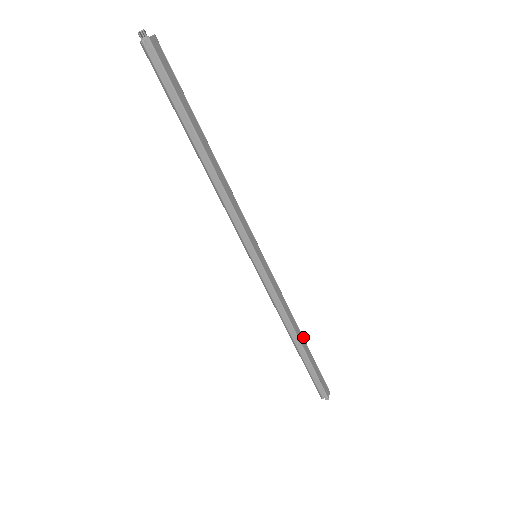
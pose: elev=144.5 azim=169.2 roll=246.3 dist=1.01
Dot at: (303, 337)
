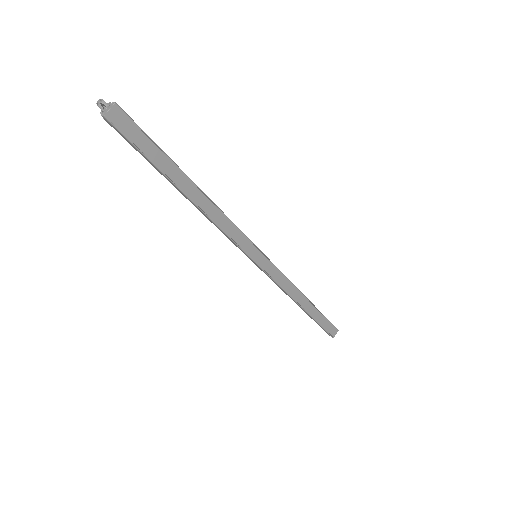
Dot at: (310, 302)
